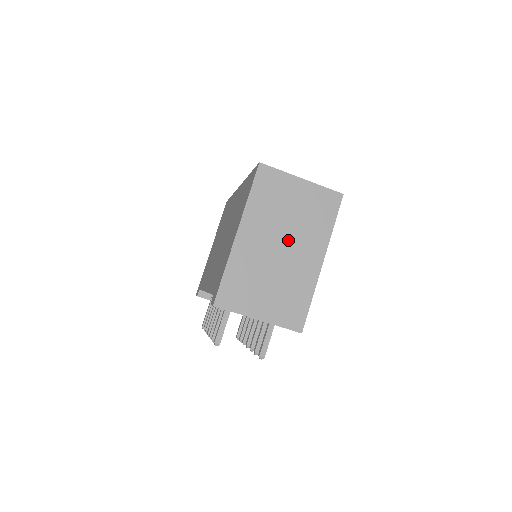
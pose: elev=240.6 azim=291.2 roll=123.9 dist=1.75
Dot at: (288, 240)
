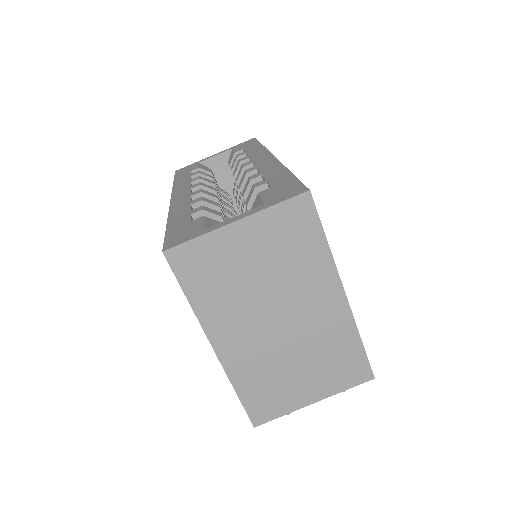
Dot at: (281, 306)
